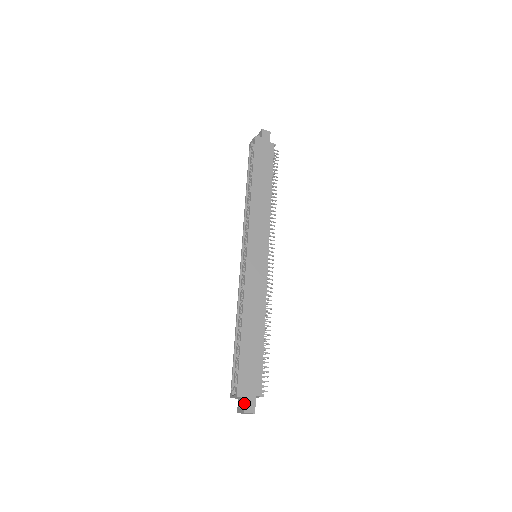
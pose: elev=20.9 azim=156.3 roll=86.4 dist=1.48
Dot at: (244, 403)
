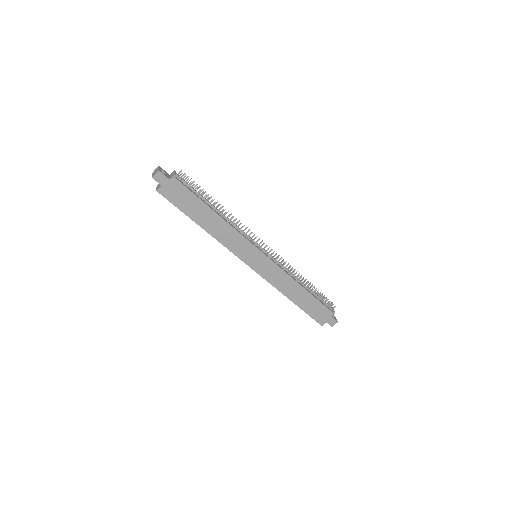
Dot at: occluded
